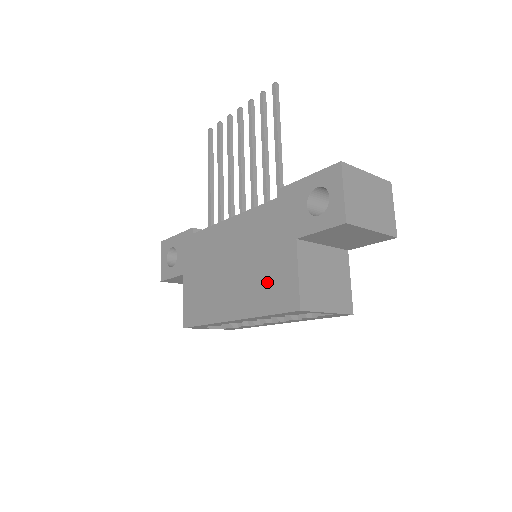
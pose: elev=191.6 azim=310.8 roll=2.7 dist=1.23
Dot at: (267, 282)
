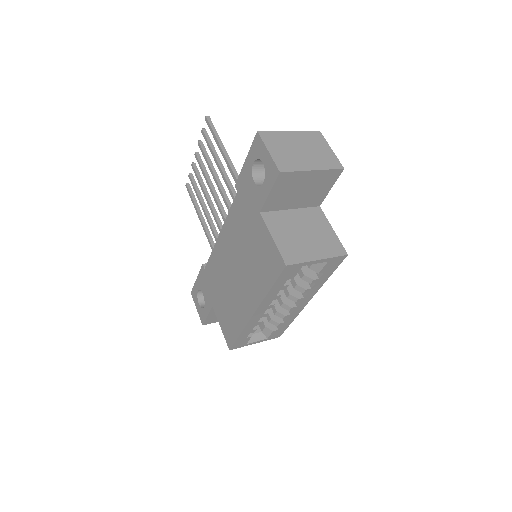
Dot at: (259, 263)
